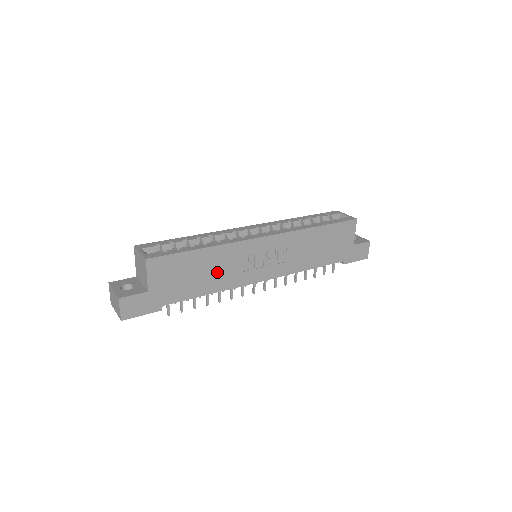
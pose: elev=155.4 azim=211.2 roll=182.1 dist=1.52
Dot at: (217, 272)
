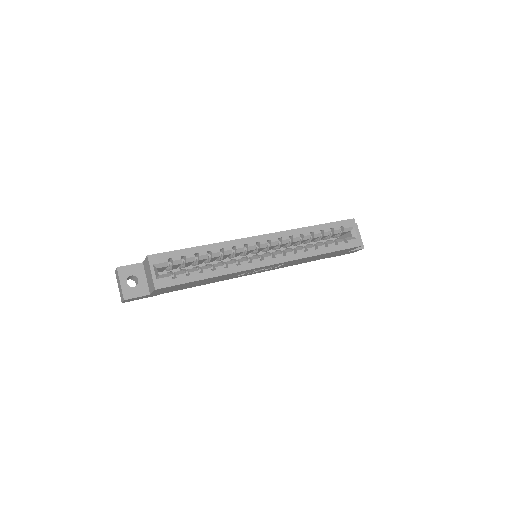
Dot at: (215, 280)
